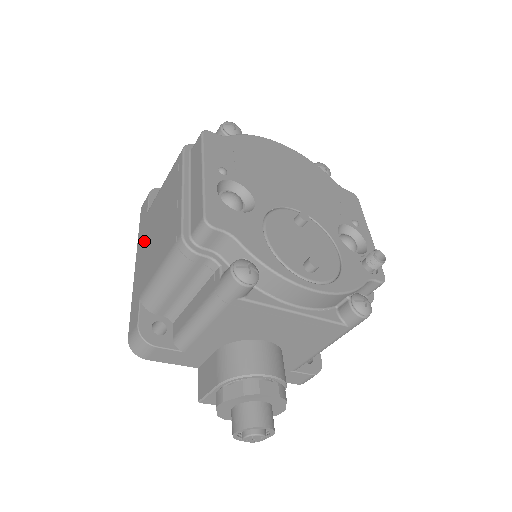
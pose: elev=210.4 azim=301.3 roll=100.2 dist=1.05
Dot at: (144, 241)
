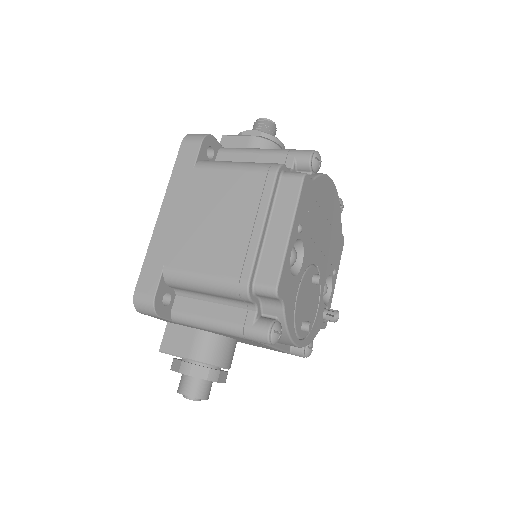
Dot at: (182, 202)
